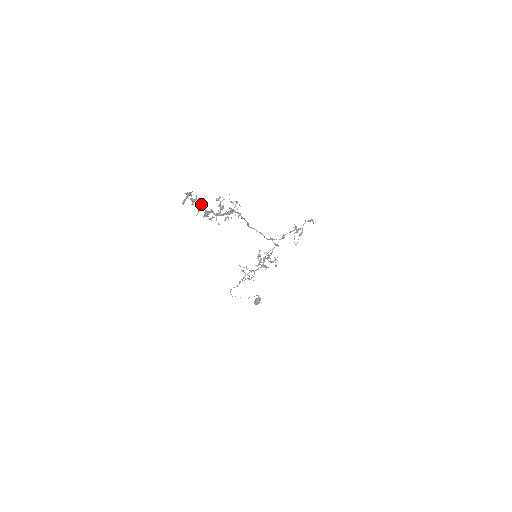
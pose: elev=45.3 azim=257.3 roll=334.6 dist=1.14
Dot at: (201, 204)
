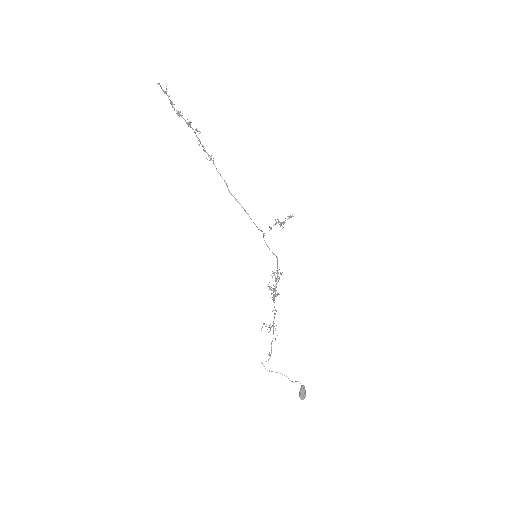
Dot at: (173, 104)
